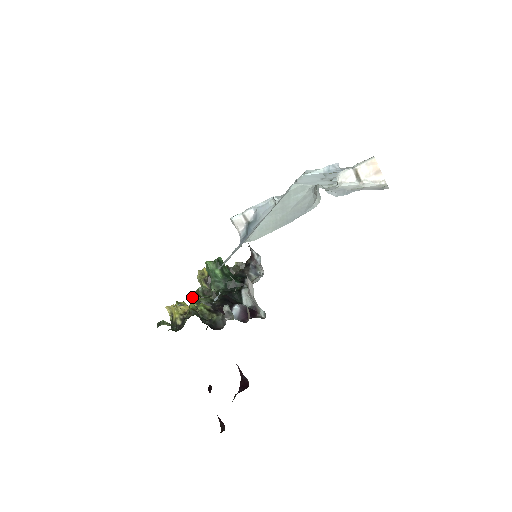
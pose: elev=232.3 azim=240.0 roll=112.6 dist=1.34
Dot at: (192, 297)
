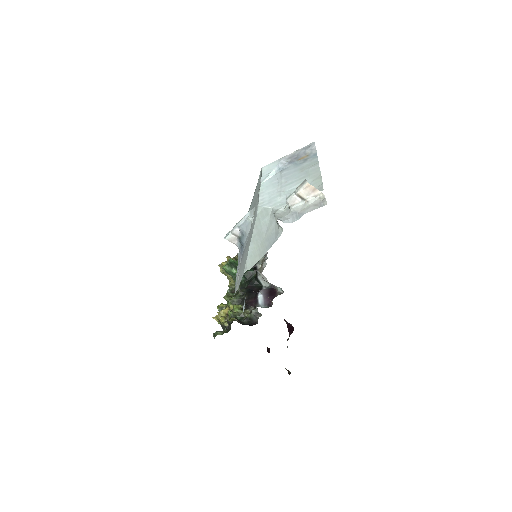
Dot at: (226, 300)
